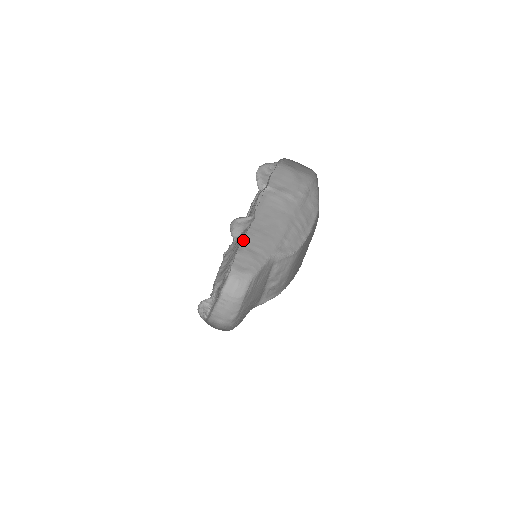
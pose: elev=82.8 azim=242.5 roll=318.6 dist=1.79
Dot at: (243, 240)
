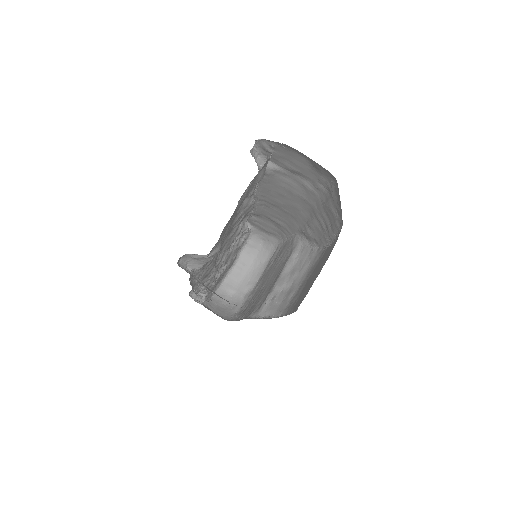
Dot at: (258, 209)
